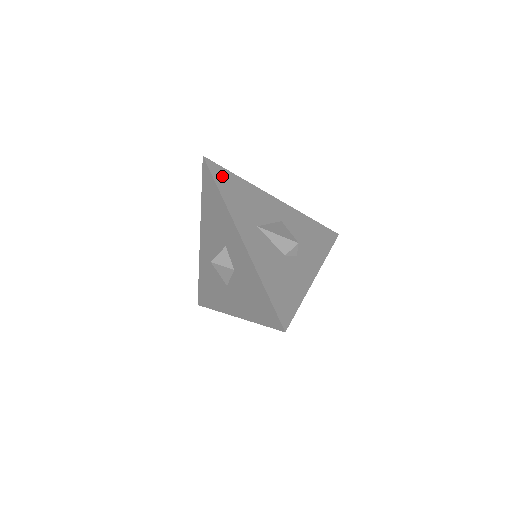
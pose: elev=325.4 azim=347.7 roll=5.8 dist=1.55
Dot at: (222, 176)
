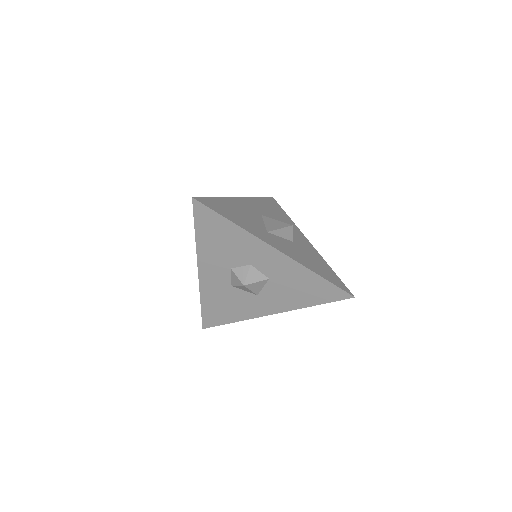
Dot at: (215, 206)
